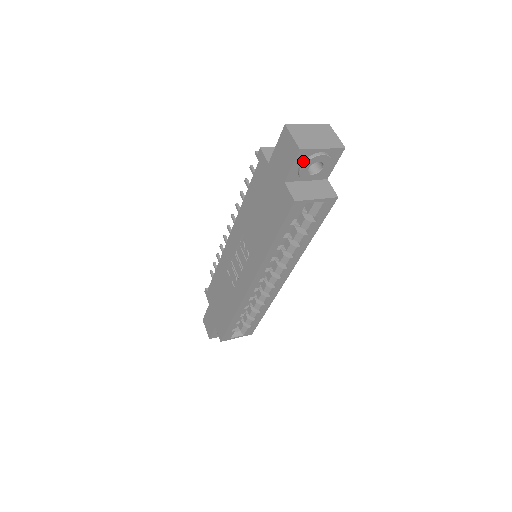
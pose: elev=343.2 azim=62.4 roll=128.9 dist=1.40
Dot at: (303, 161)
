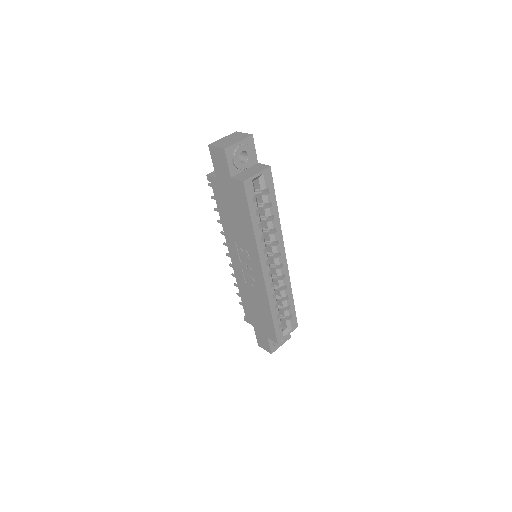
Dot at: (232, 156)
